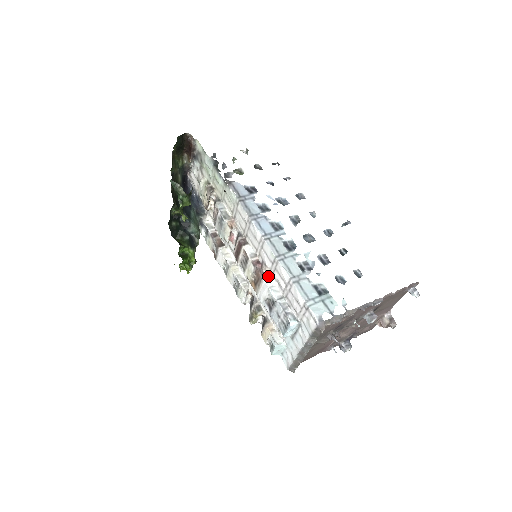
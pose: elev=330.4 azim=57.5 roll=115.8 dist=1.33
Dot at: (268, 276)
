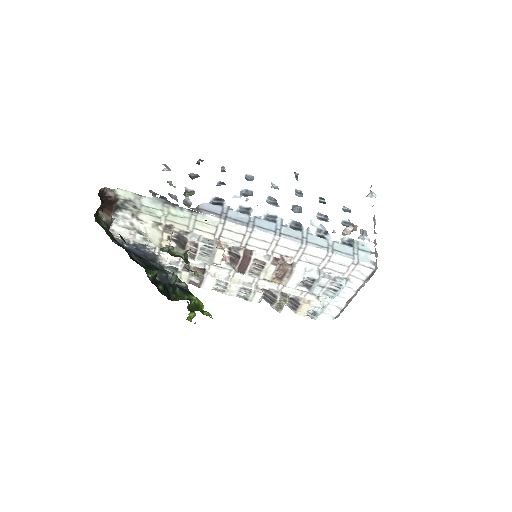
Dot at: (294, 264)
